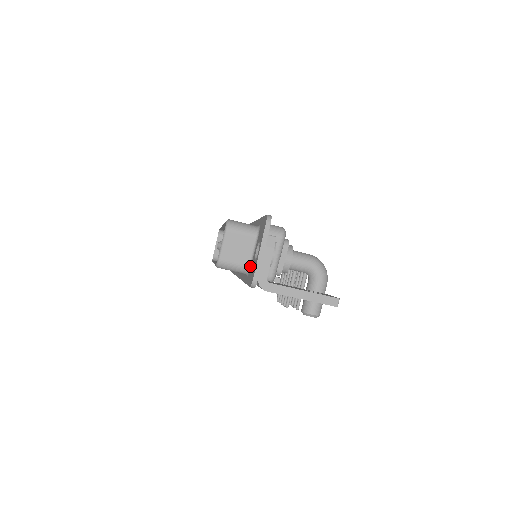
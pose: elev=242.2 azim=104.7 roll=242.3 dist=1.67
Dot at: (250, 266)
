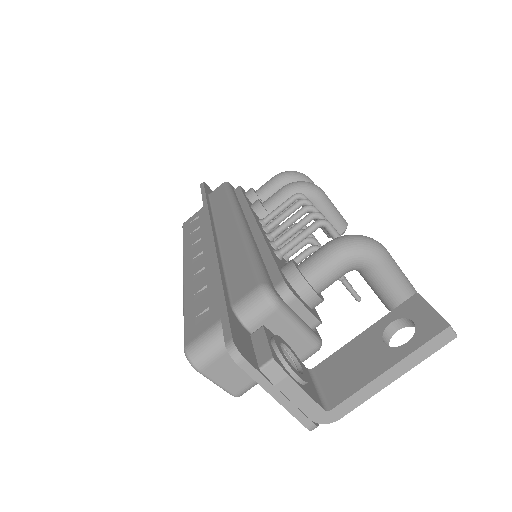
Dot at: occluded
